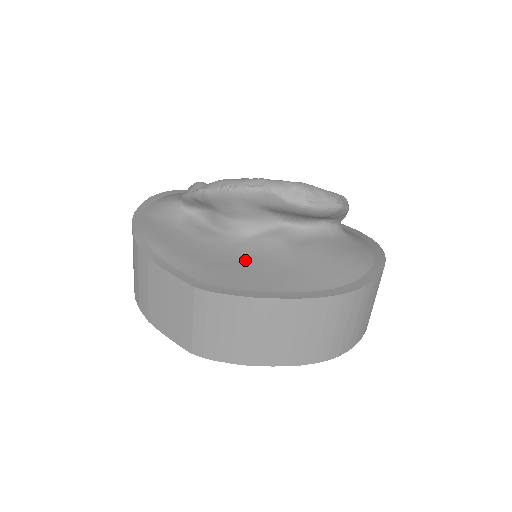
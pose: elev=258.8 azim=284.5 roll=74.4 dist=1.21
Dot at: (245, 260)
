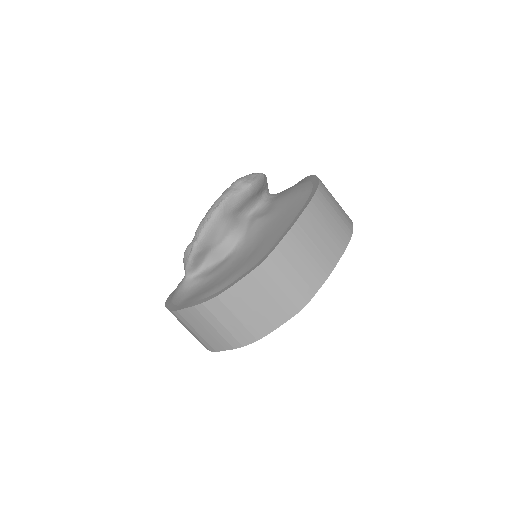
Dot at: (259, 239)
